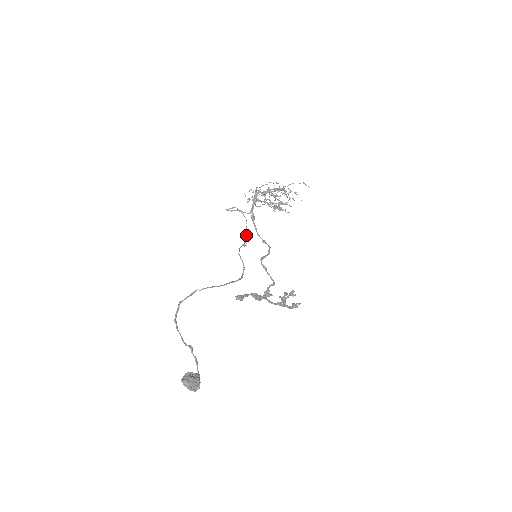
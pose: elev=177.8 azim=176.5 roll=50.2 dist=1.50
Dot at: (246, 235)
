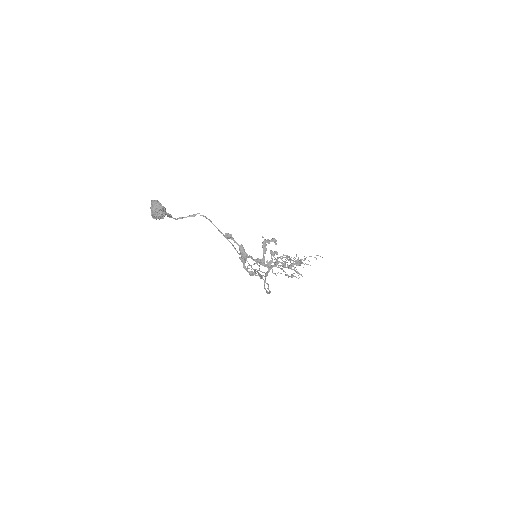
Dot at: (254, 270)
